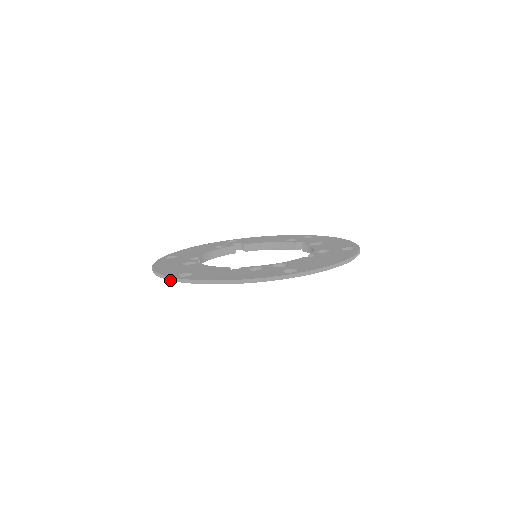
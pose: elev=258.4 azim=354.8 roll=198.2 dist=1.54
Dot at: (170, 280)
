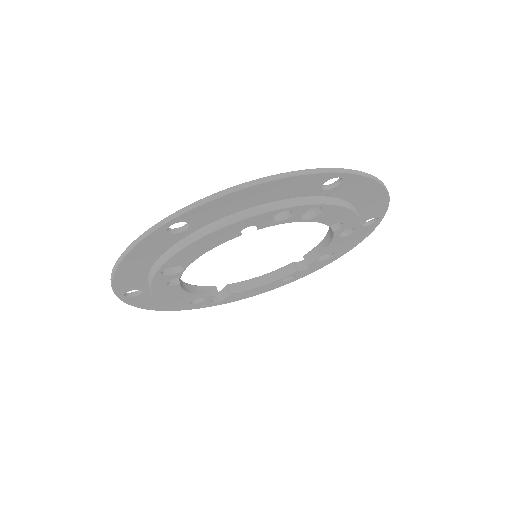
Dot at: (156, 228)
